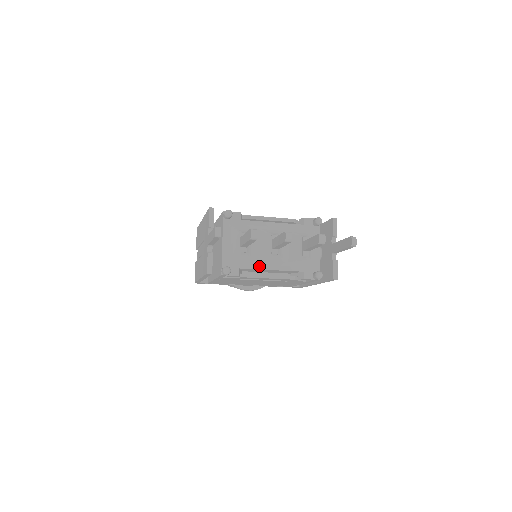
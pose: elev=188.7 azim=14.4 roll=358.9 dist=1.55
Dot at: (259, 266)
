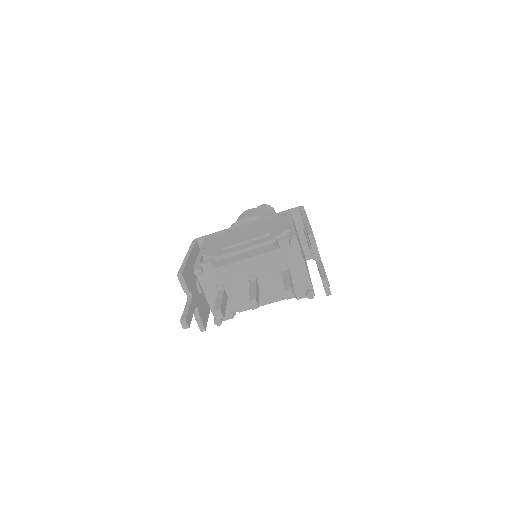
Dot at: (248, 304)
